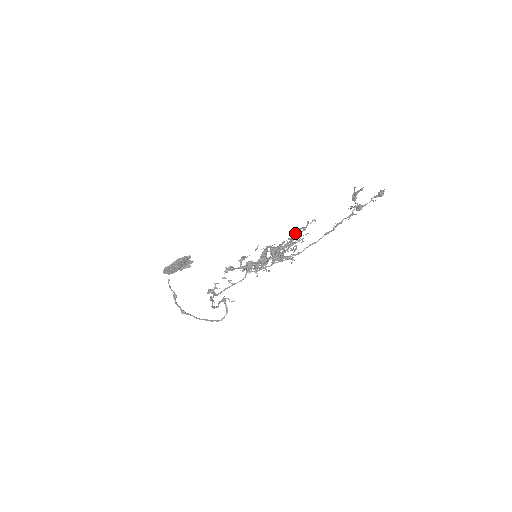
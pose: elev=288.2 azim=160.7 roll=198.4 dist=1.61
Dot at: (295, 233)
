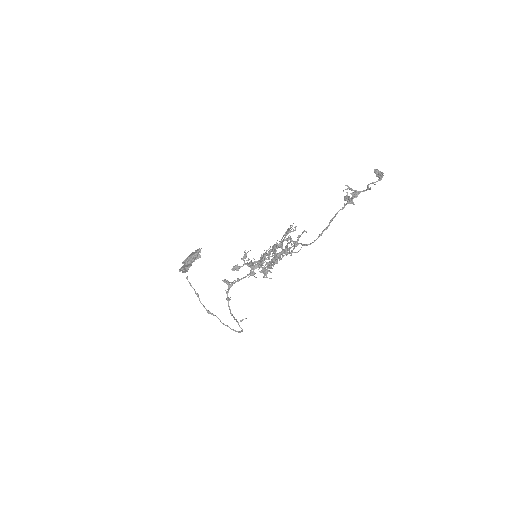
Dot at: (288, 243)
